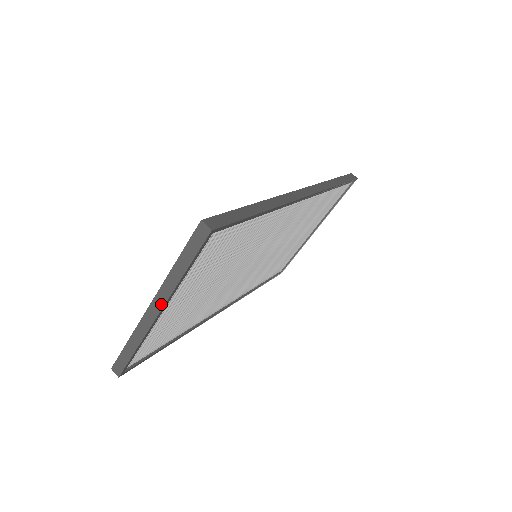
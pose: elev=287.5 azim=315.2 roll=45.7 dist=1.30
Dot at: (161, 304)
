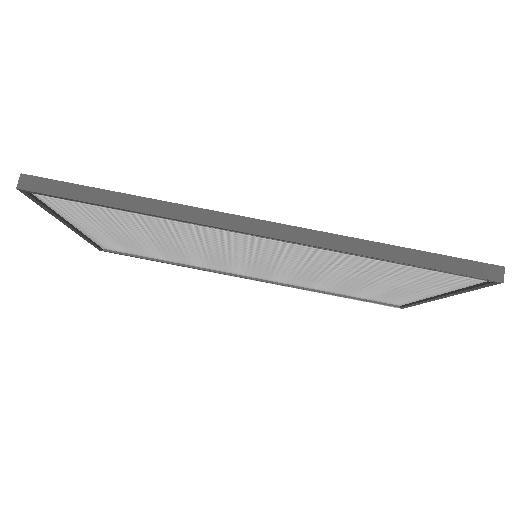
Dot at: occluded
